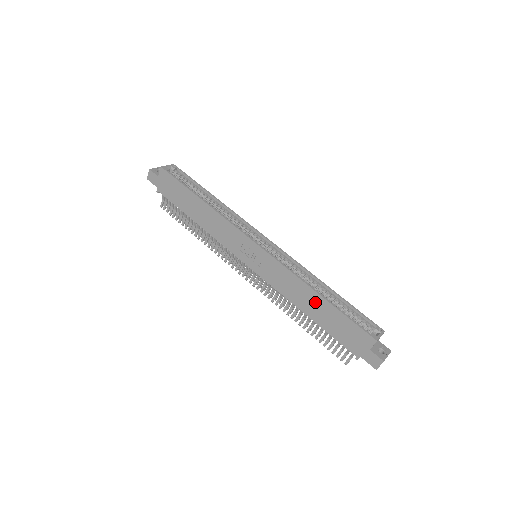
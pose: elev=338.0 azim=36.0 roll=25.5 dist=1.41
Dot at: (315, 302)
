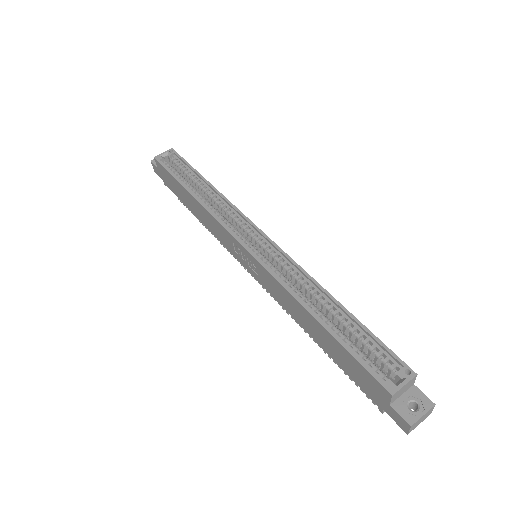
Dot at: (313, 325)
